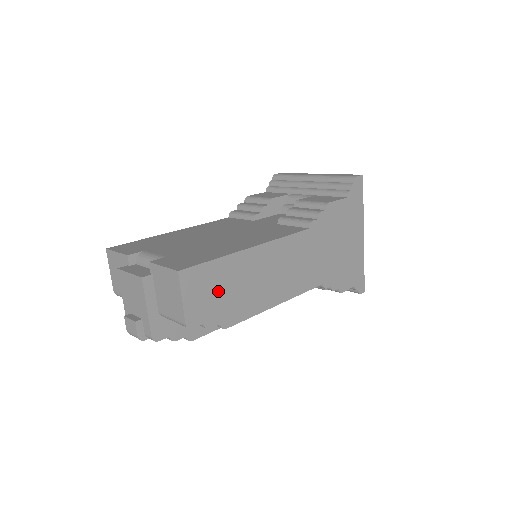
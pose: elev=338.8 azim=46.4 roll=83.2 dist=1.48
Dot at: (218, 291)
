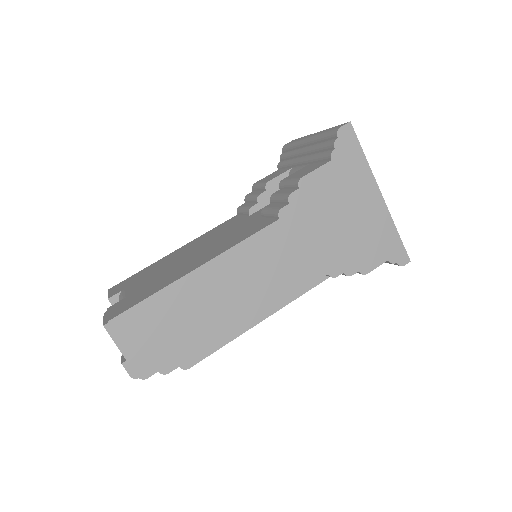
Dot at: (168, 326)
